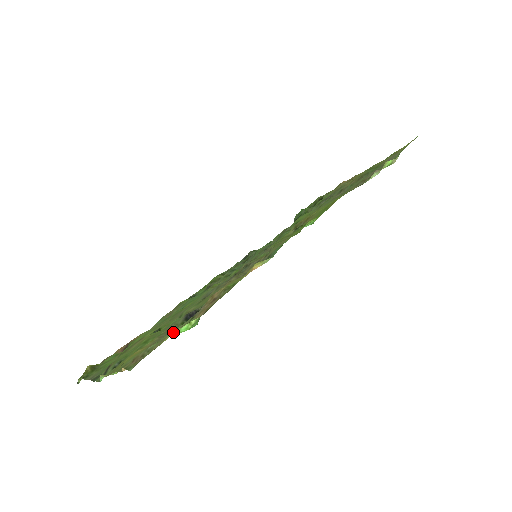
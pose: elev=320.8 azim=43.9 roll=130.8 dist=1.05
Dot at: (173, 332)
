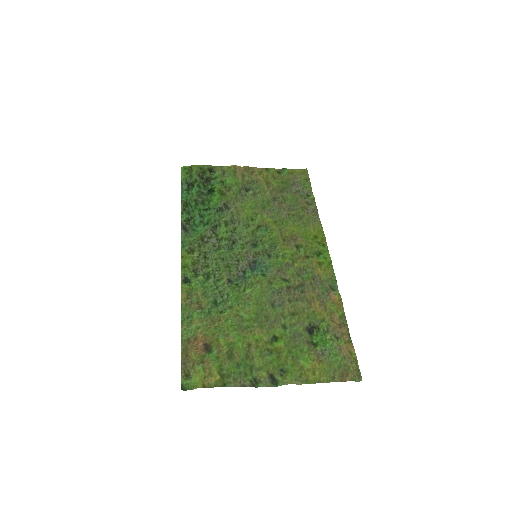
Dot at: (350, 353)
